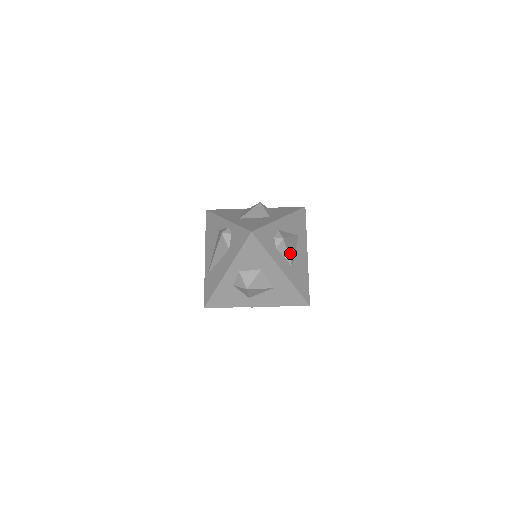
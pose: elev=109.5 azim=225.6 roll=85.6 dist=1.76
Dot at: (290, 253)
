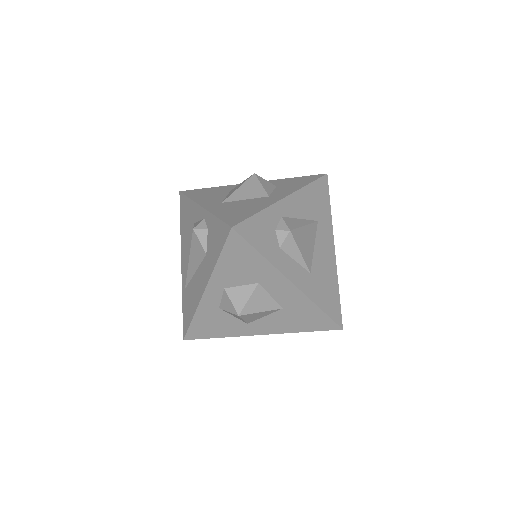
Dot at: (304, 252)
